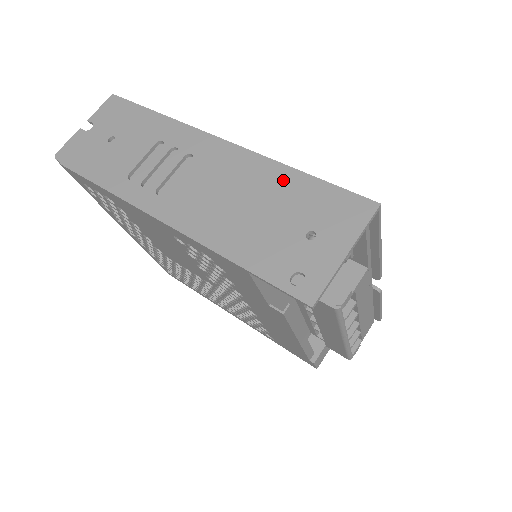
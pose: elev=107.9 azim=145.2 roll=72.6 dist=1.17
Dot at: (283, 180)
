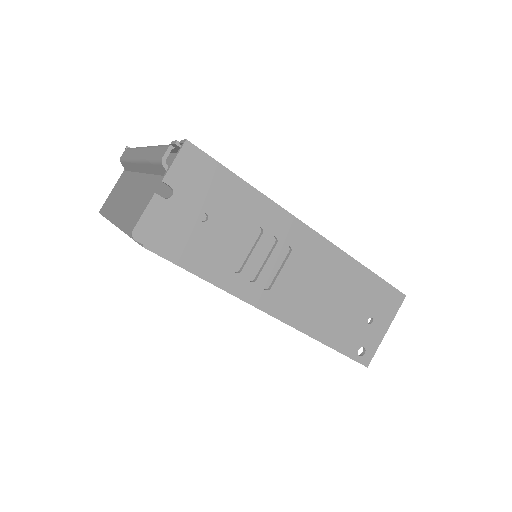
Dot at: (357, 277)
